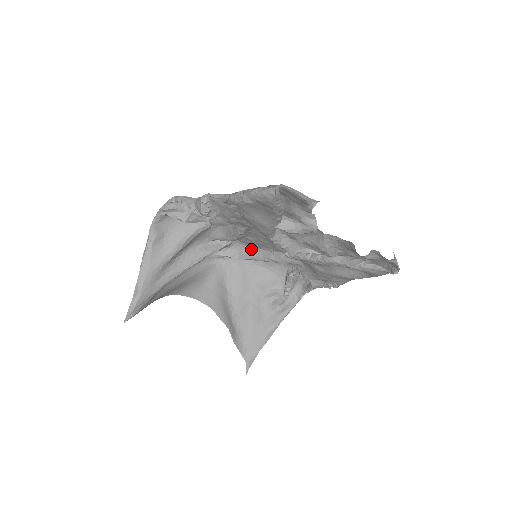
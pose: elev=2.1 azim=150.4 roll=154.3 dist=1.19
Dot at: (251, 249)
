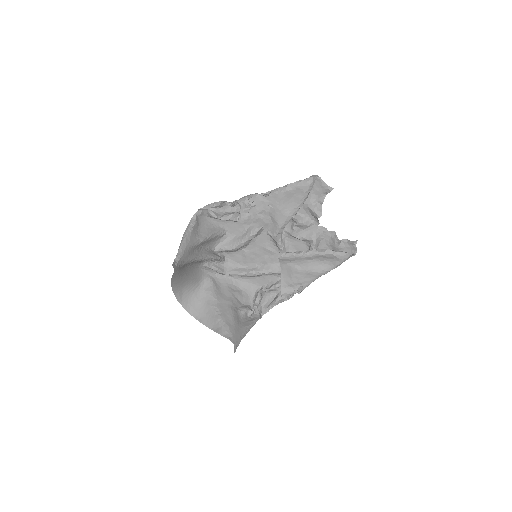
Dot at: (237, 267)
